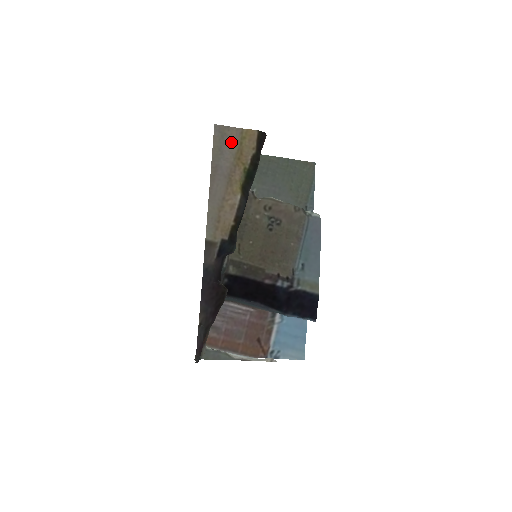
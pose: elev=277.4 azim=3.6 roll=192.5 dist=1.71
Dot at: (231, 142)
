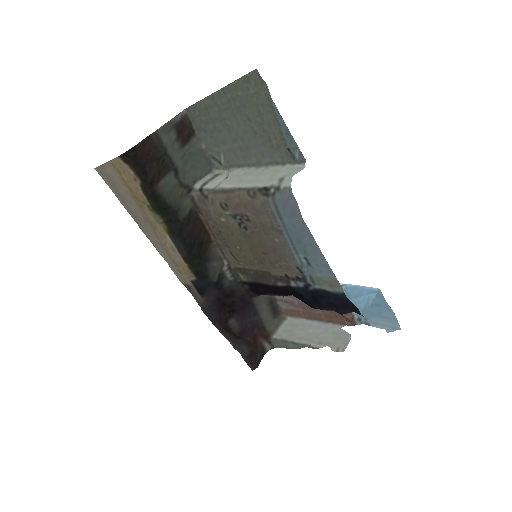
Dot at: (118, 182)
